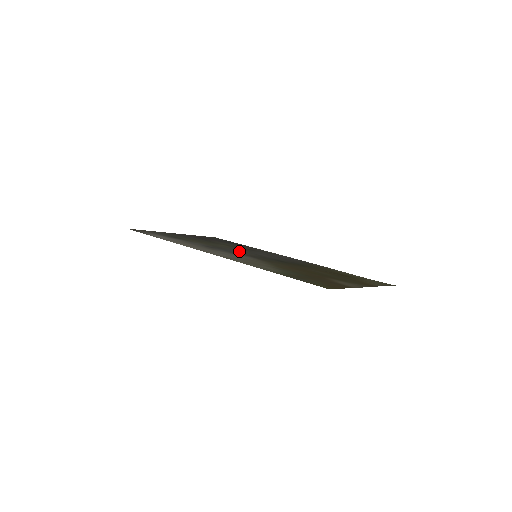
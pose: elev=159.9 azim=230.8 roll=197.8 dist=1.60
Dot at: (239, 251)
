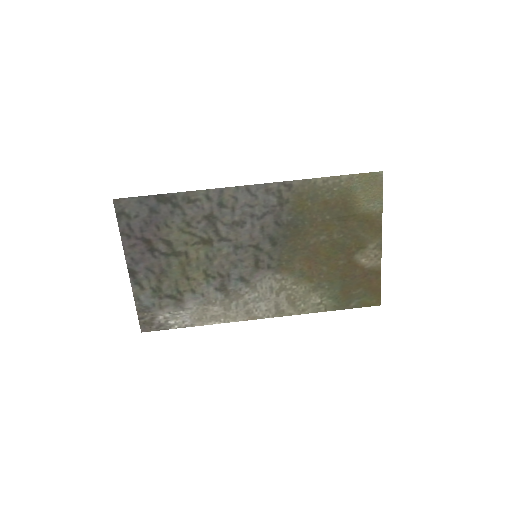
Dot at: (233, 260)
